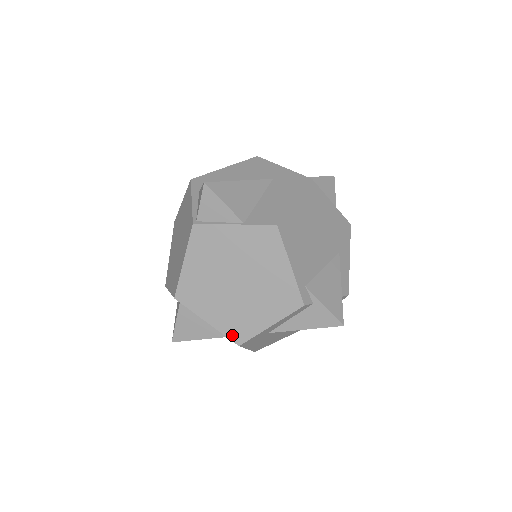
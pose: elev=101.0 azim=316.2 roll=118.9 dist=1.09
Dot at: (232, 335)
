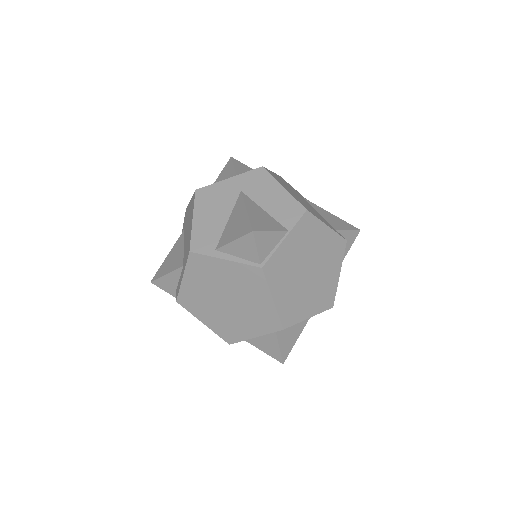
Dot at: (326, 306)
